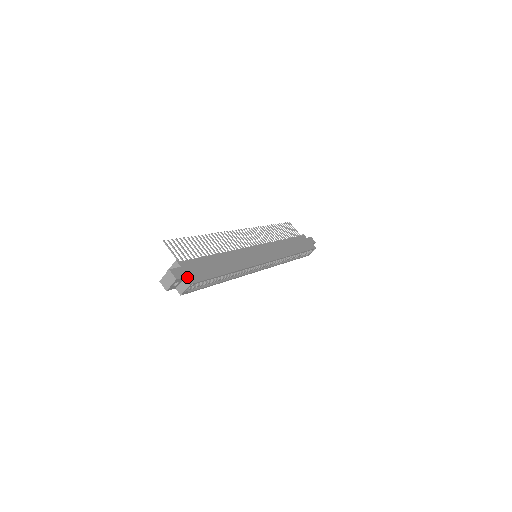
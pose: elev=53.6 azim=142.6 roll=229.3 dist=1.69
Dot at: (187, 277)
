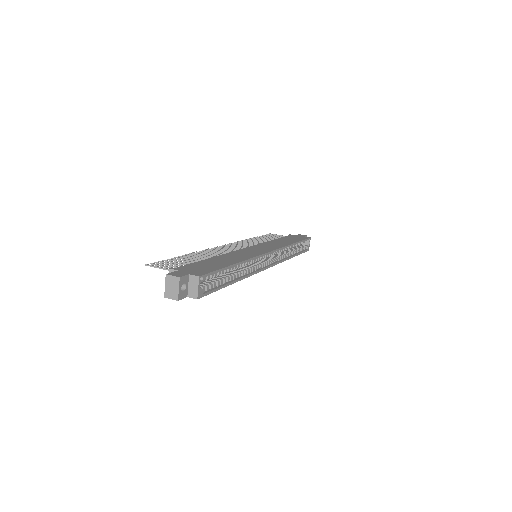
Dot at: (191, 274)
